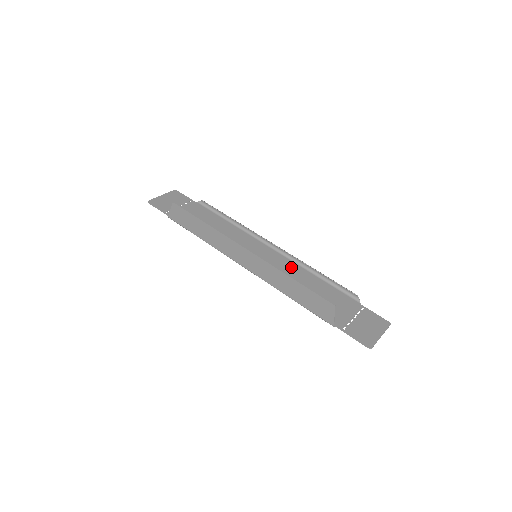
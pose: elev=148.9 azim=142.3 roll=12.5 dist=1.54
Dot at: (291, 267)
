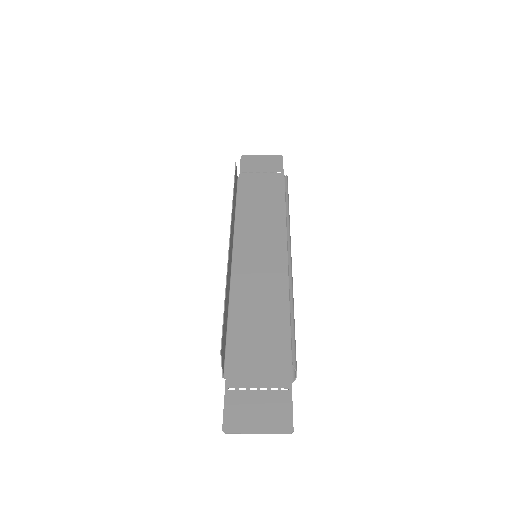
Dot at: (277, 290)
